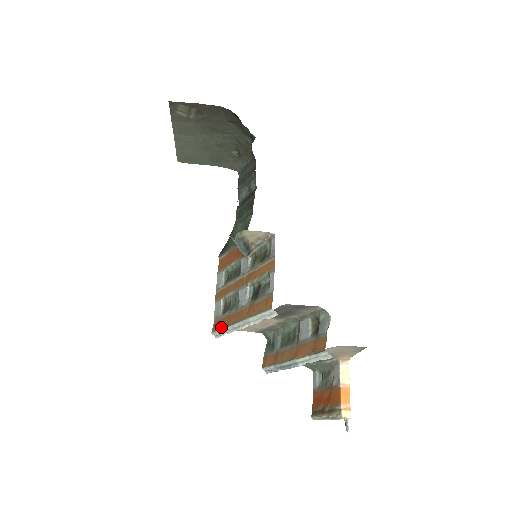
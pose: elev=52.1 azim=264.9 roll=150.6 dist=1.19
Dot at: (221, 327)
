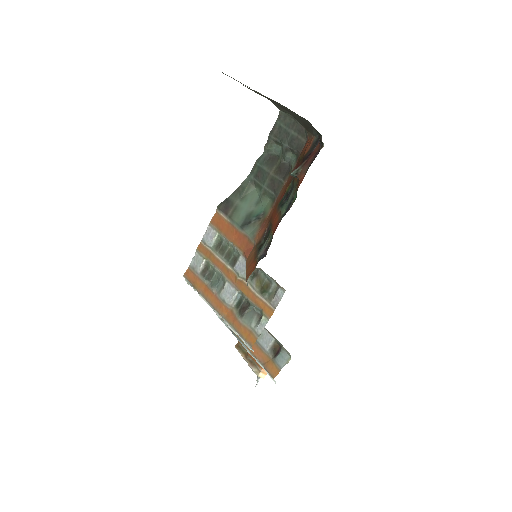
Dot at: (196, 287)
